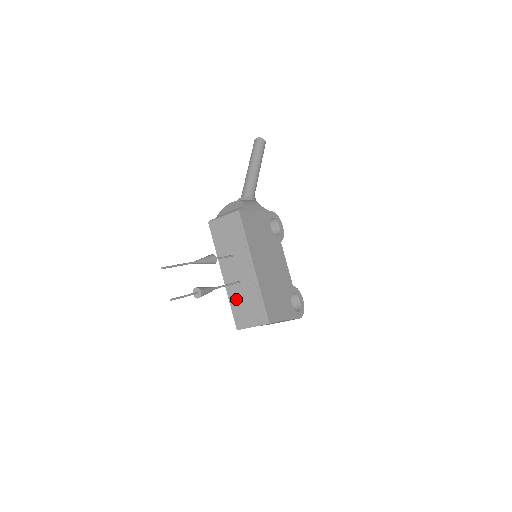
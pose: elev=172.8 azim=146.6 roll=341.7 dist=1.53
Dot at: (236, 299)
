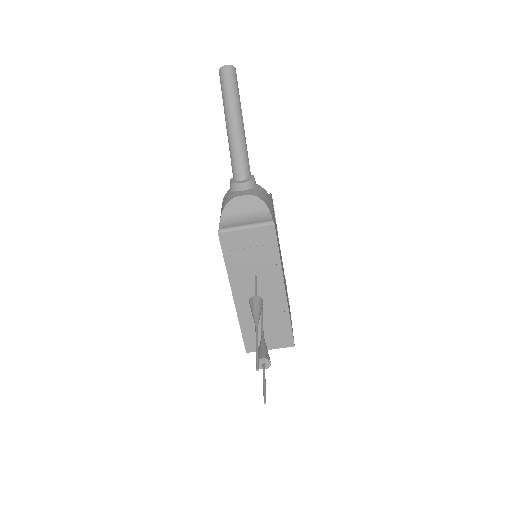
Dot at: (251, 323)
